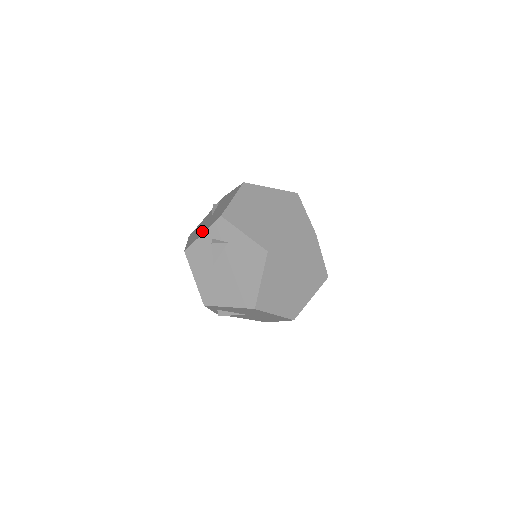
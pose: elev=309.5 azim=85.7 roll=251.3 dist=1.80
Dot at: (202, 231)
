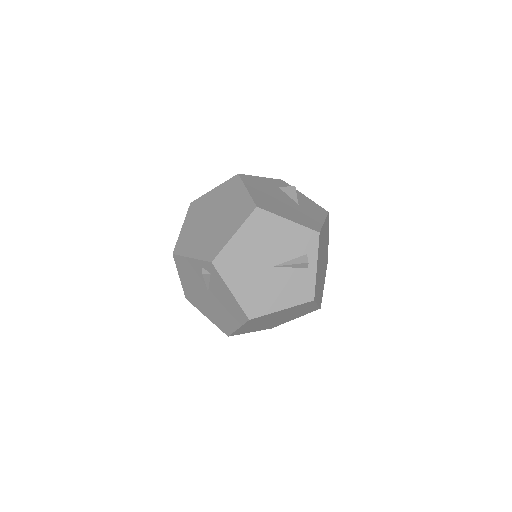
Dot at: (204, 310)
